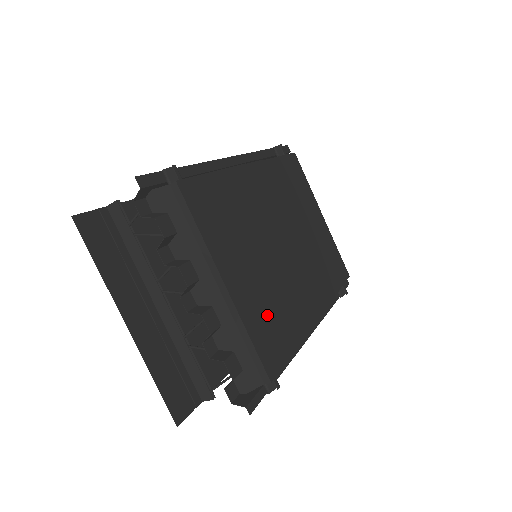
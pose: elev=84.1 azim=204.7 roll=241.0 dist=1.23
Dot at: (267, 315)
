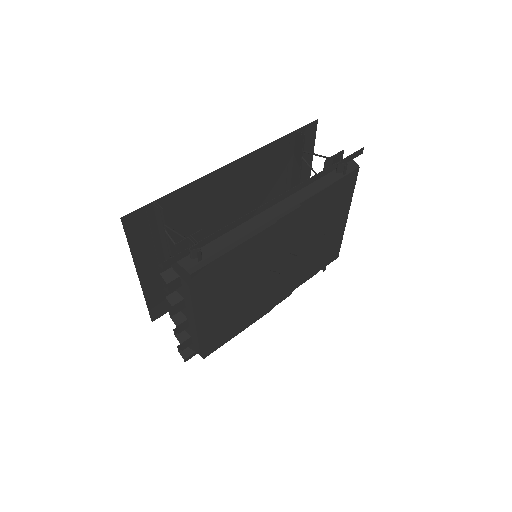
Dot at: (224, 325)
